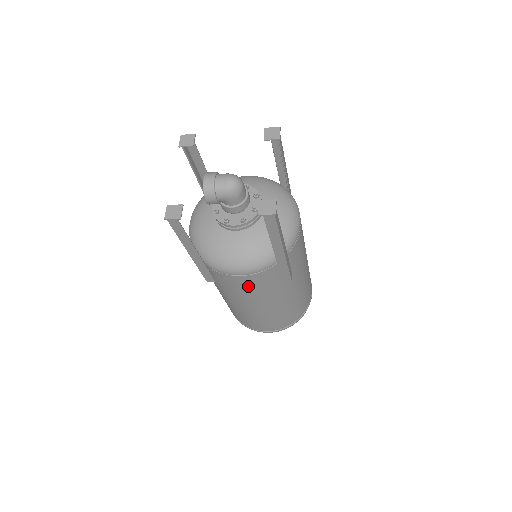
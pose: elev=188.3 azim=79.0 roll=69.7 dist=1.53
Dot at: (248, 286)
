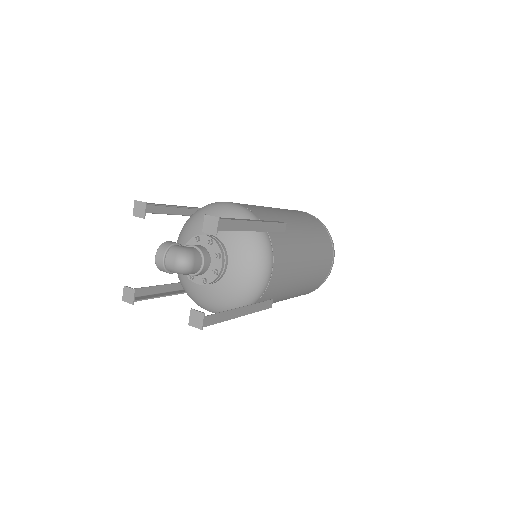
Dot at: occluded
